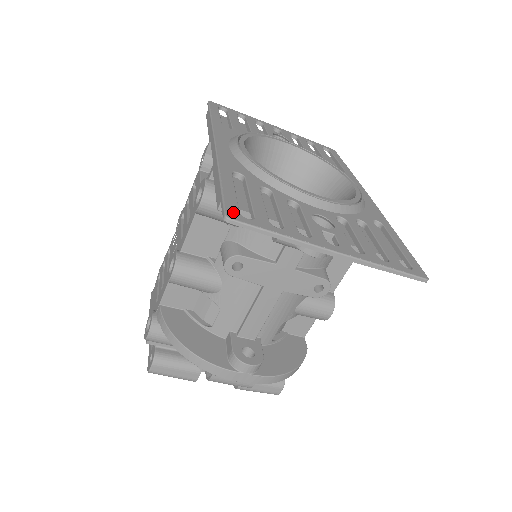
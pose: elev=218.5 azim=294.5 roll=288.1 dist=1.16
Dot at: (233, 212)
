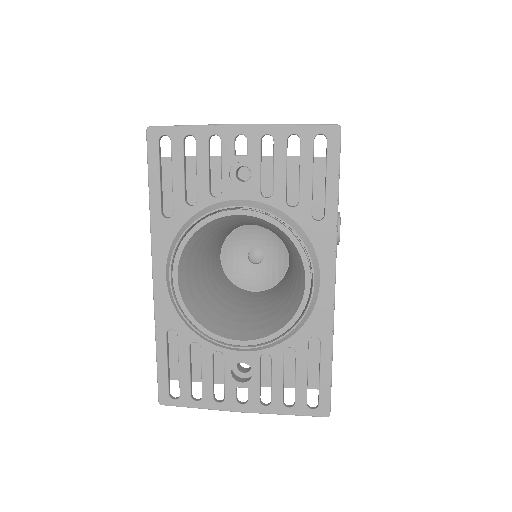
Dot at: (164, 397)
